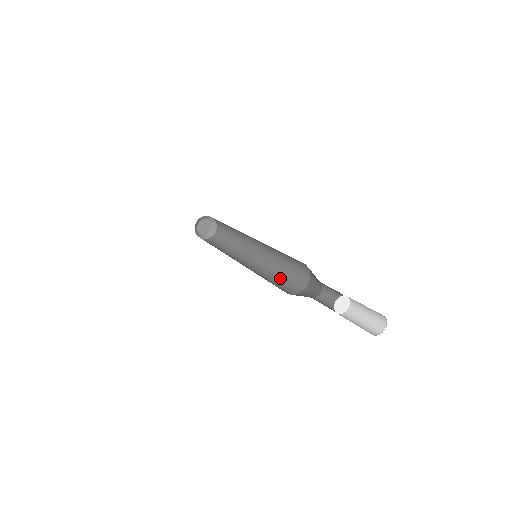
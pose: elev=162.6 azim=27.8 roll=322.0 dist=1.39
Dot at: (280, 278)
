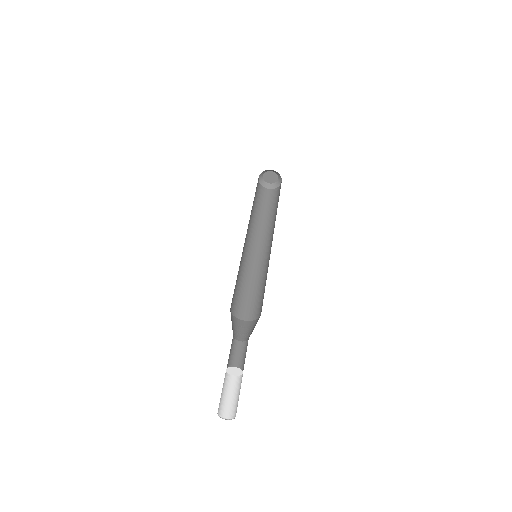
Dot at: (265, 285)
